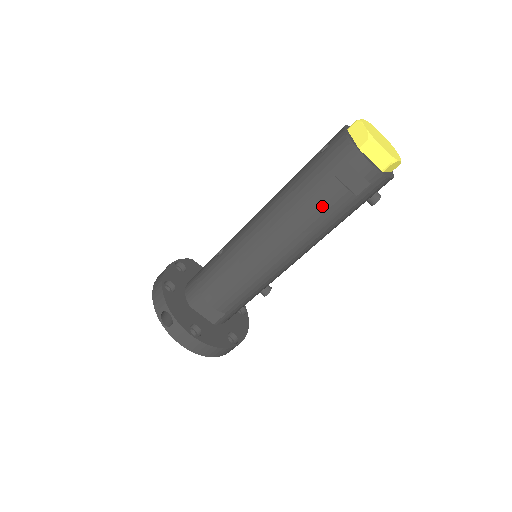
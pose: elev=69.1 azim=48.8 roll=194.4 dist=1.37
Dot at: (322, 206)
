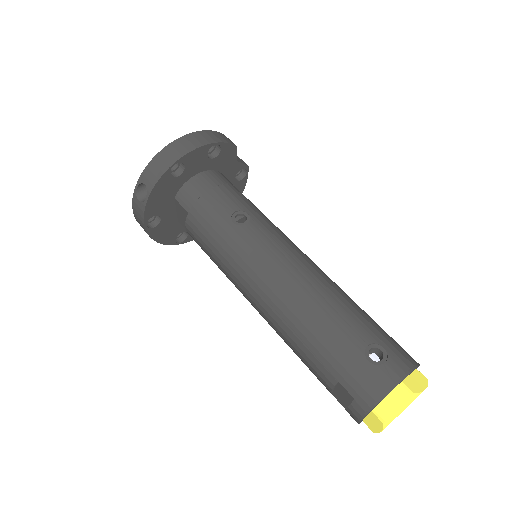
Dot at: (308, 362)
